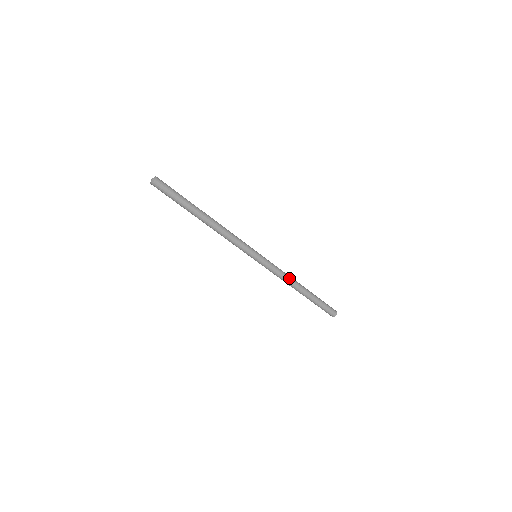
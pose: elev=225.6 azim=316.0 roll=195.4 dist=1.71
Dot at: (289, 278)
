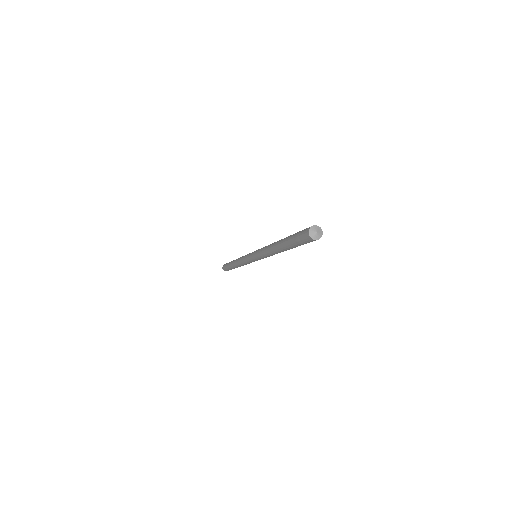
Dot at: occluded
